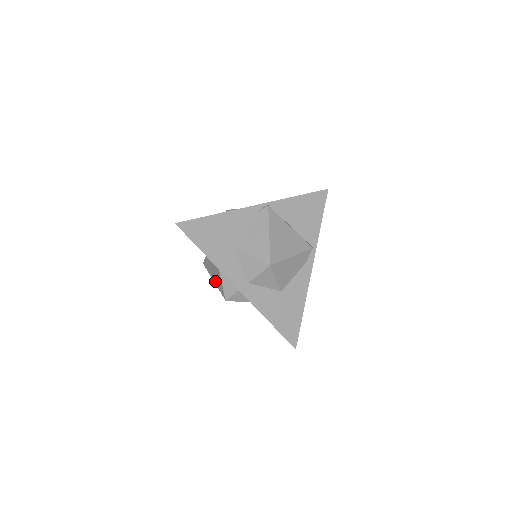
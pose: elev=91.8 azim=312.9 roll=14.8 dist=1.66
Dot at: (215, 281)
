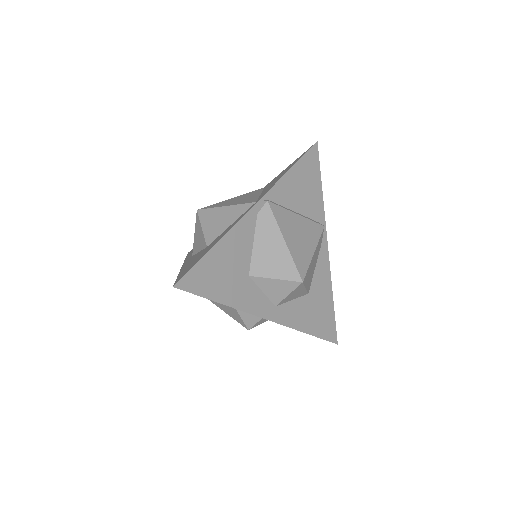
Dot at: (222, 308)
